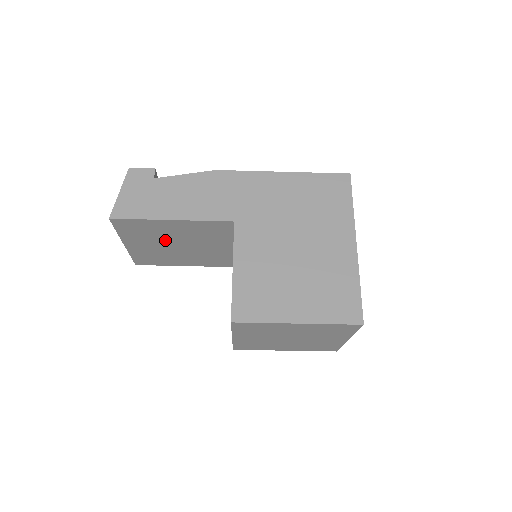
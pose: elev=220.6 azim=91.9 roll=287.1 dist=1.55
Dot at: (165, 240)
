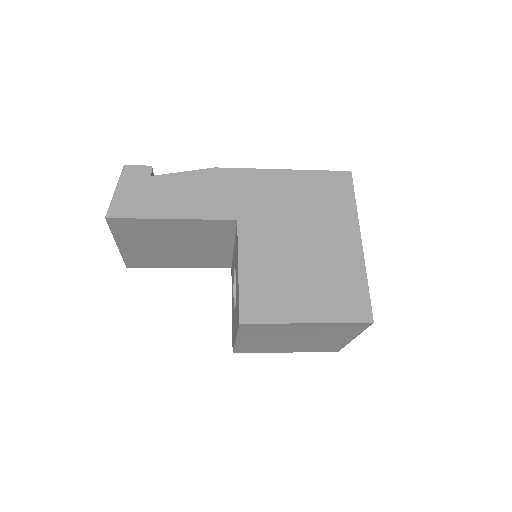
Dot at: (162, 241)
